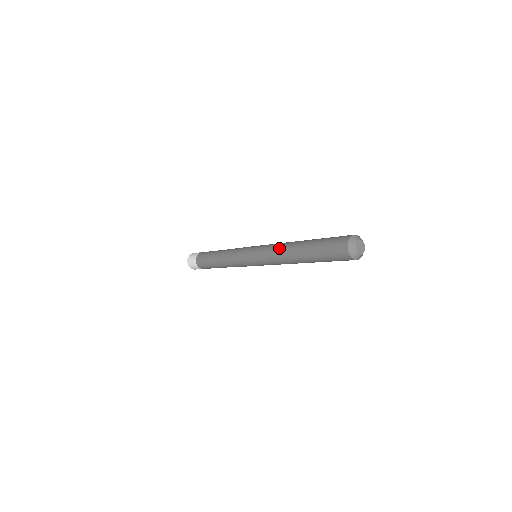
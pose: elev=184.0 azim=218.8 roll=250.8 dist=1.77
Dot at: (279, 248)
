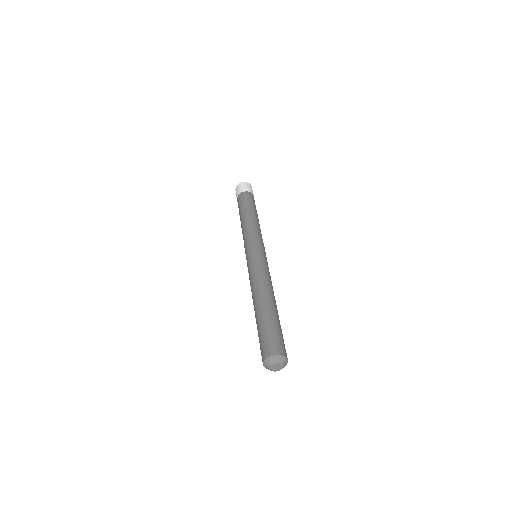
Dot at: (253, 285)
